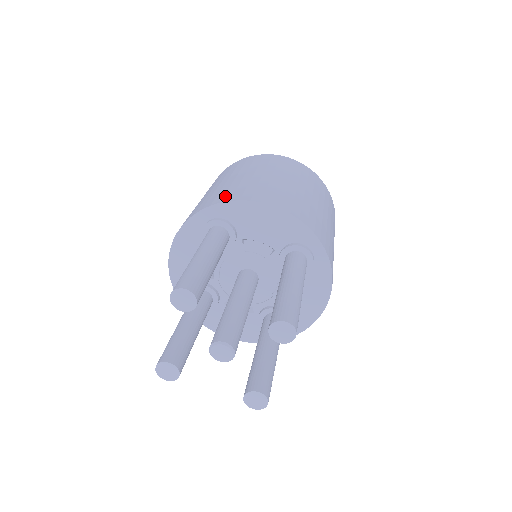
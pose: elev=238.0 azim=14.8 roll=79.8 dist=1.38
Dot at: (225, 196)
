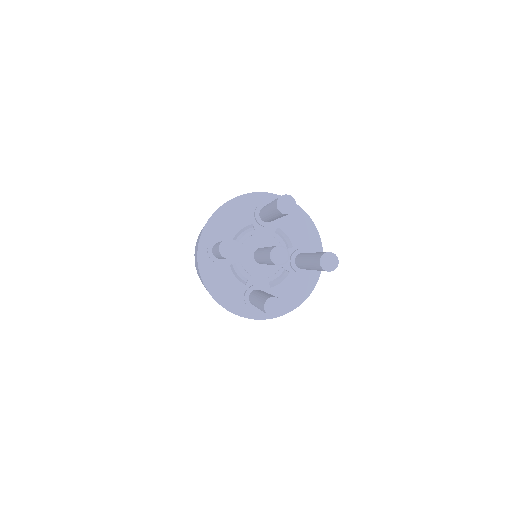
Dot at: occluded
